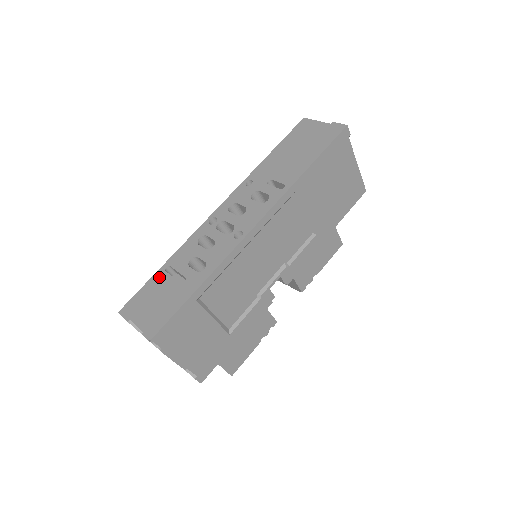
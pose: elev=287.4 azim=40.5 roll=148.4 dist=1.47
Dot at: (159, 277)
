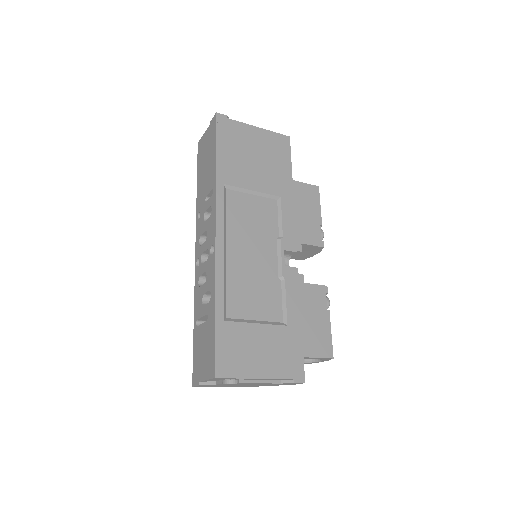
Dot at: (196, 335)
